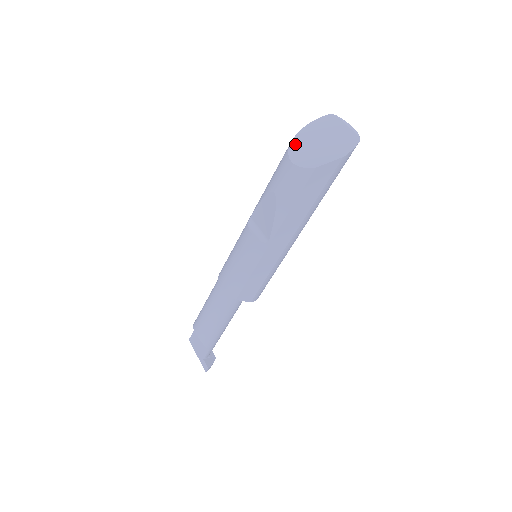
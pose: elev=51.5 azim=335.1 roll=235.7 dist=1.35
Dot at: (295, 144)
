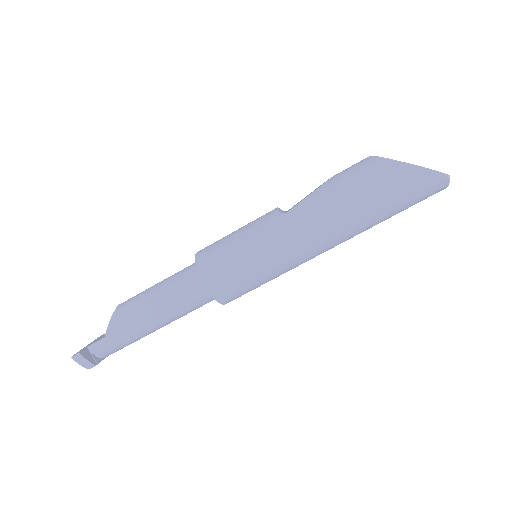
Dot at: occluded
